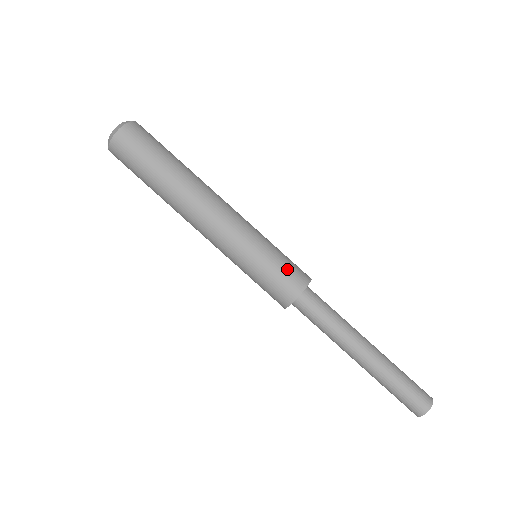
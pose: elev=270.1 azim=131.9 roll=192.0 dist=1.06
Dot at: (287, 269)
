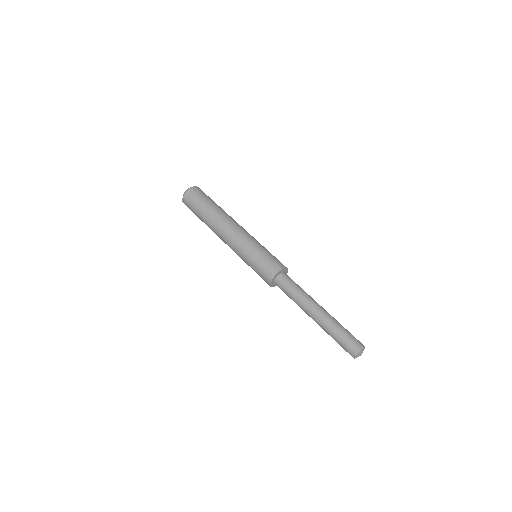
Dot at: (275, 258)
